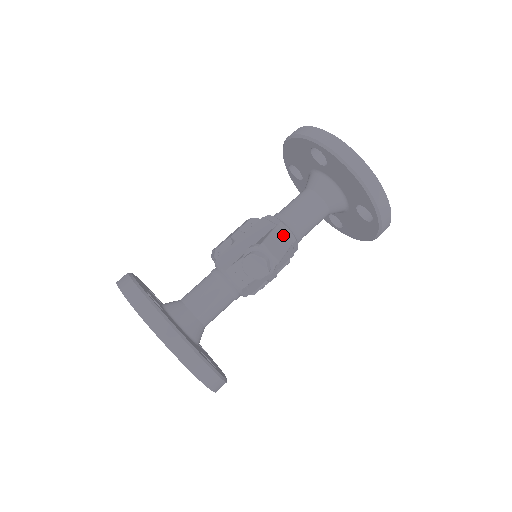
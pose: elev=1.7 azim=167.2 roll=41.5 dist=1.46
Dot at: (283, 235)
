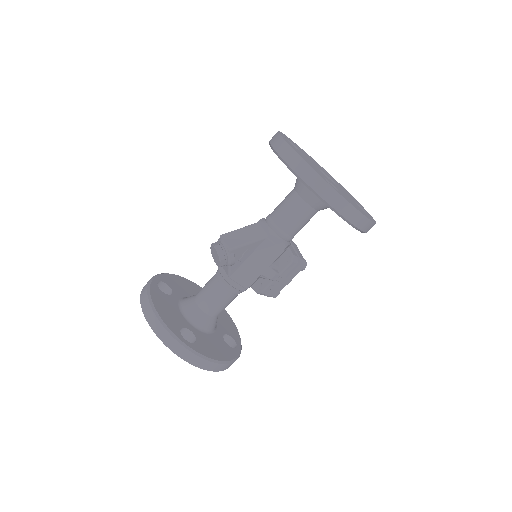
Dot at: (256, 230)
